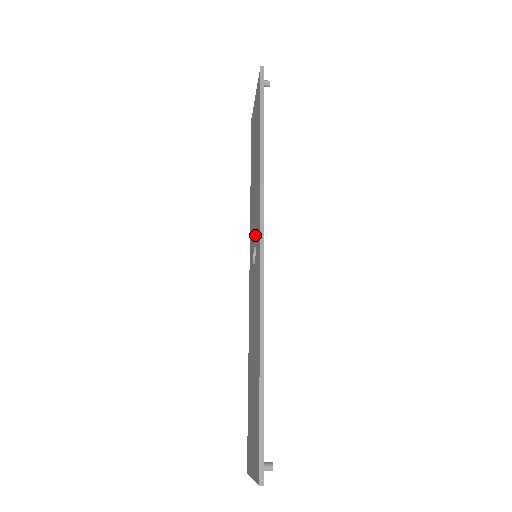
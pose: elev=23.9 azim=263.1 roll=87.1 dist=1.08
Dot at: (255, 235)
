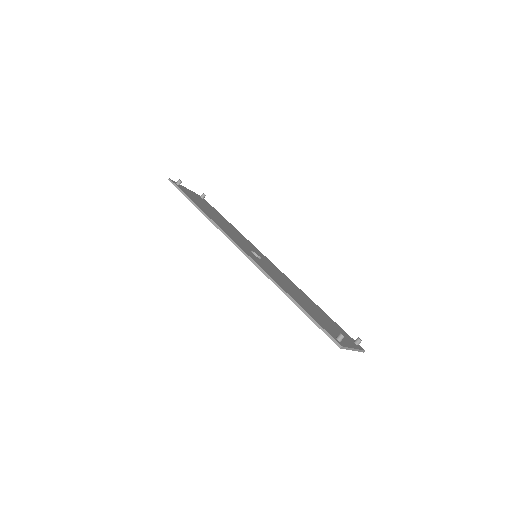
Dot at: occluded
